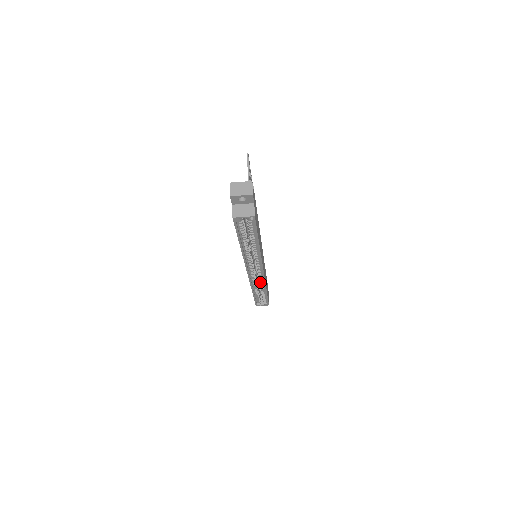
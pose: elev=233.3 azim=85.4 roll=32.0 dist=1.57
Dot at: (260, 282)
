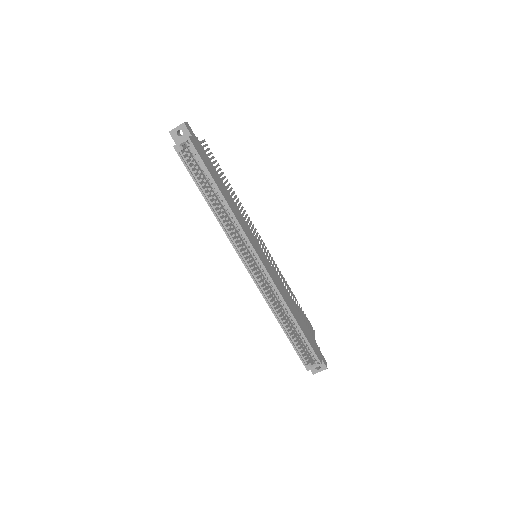
Dot at: (275, 295)
